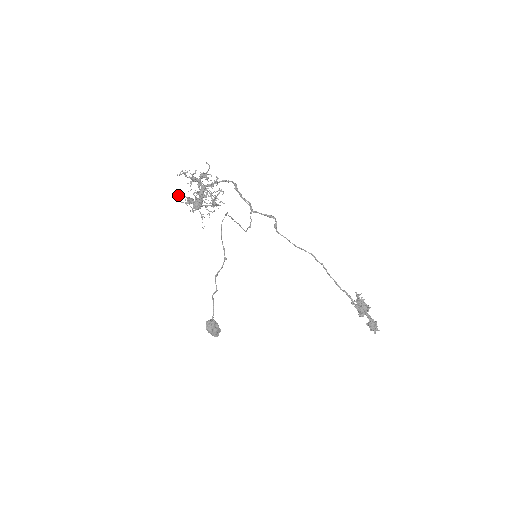
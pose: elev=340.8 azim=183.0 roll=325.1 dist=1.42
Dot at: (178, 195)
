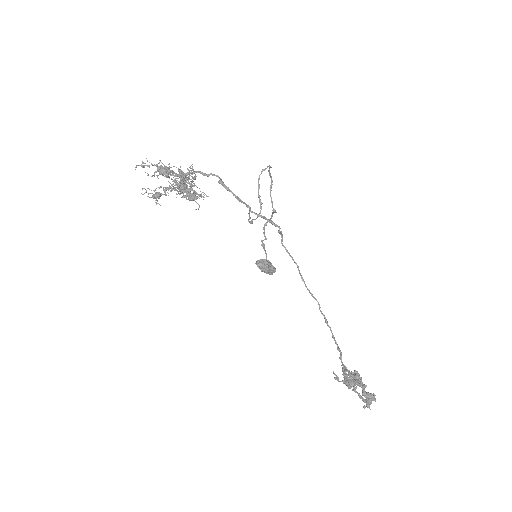
Dot at: (142, 189)
